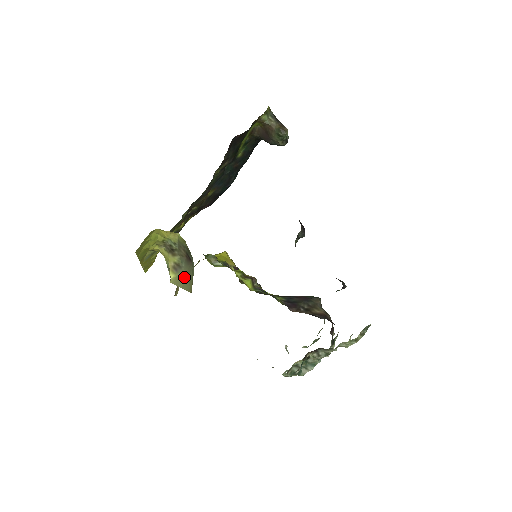
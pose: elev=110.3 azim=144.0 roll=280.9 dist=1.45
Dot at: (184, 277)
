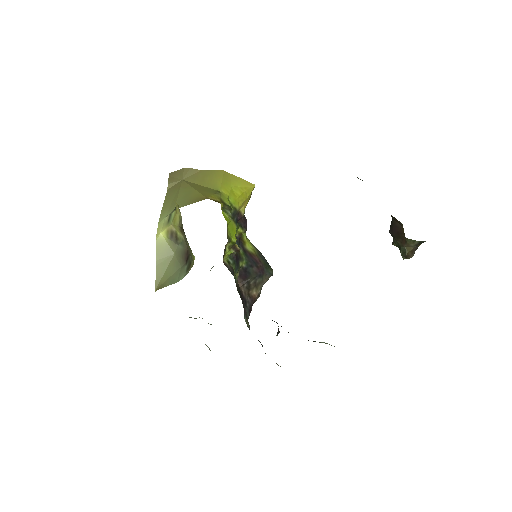
Dot at: (169, 256)
